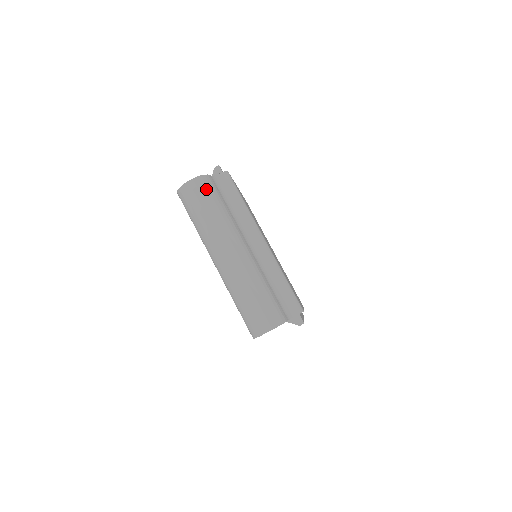
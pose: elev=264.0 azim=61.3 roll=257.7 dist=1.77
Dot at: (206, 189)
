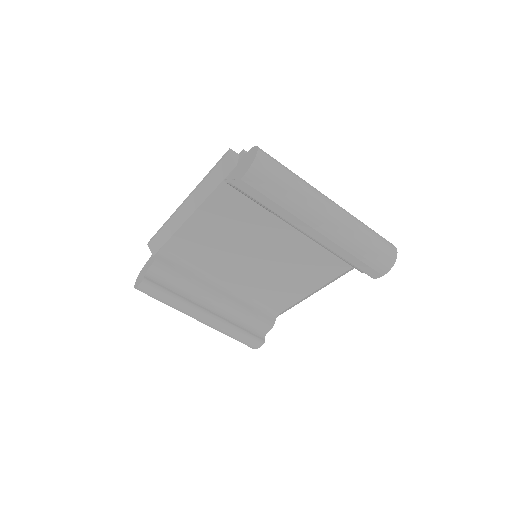
Dot at: (271, 157)
